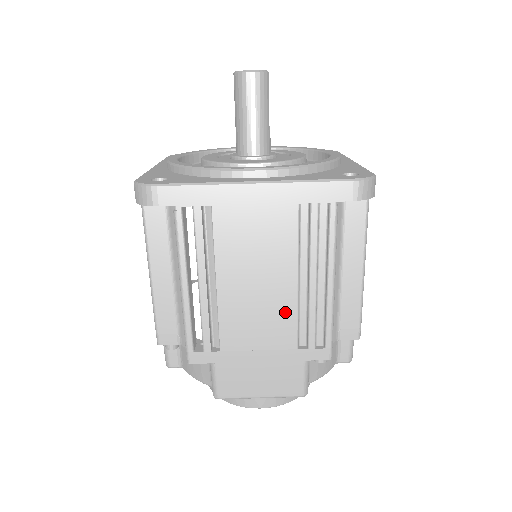
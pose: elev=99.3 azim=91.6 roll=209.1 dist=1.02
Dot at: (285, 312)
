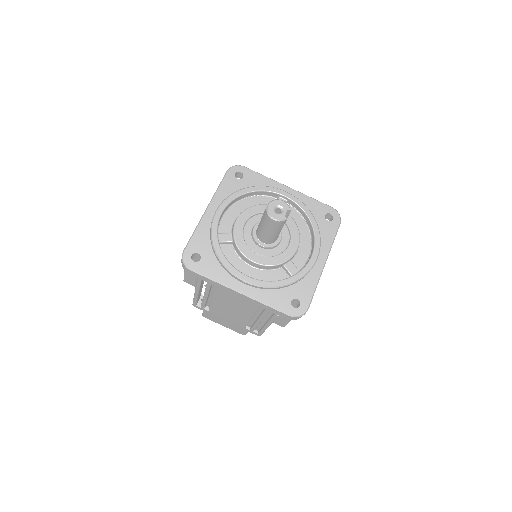
Dot at: (242, 320)
